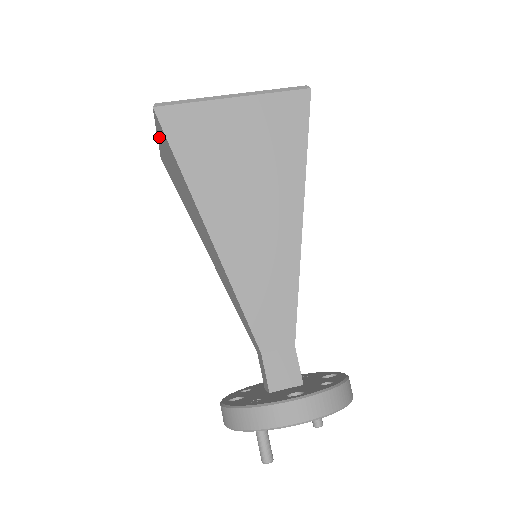
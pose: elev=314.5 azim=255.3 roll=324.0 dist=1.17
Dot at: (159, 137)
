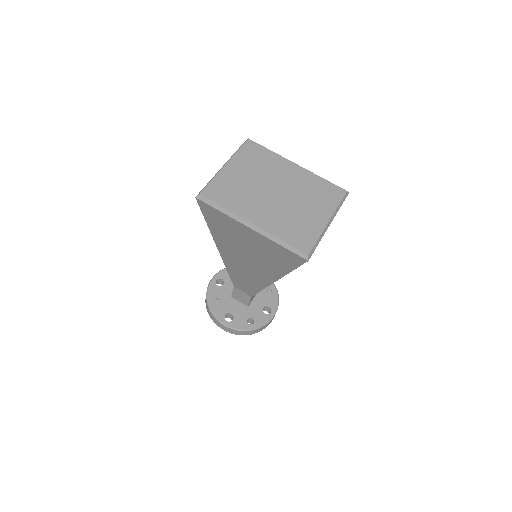
Dot at: occluded
